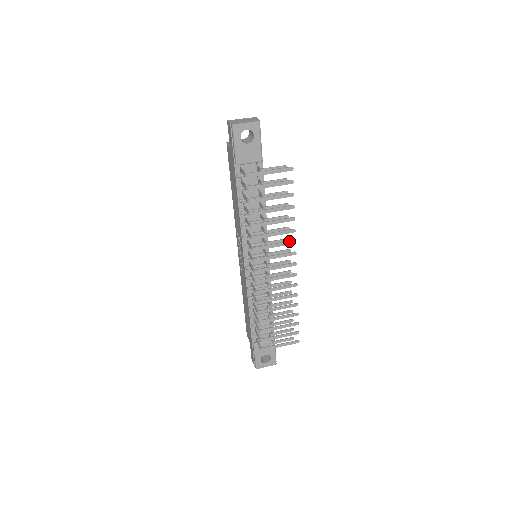
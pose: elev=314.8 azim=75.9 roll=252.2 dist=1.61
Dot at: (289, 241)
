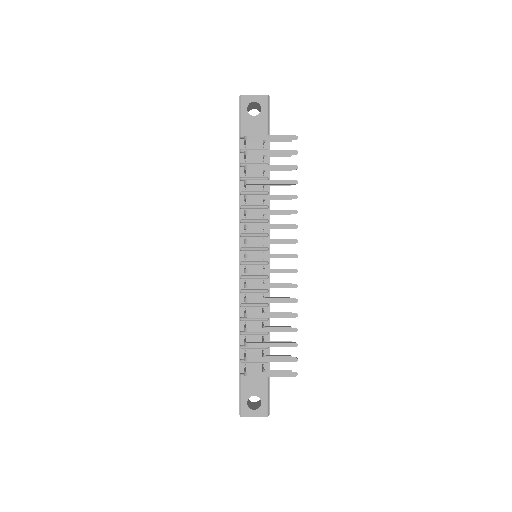
Dot at: (289, 224)
